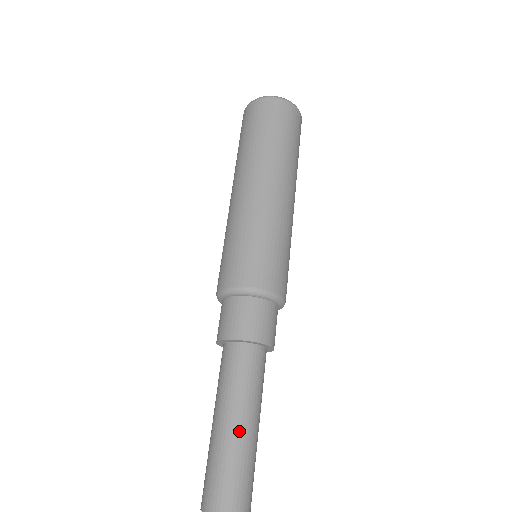
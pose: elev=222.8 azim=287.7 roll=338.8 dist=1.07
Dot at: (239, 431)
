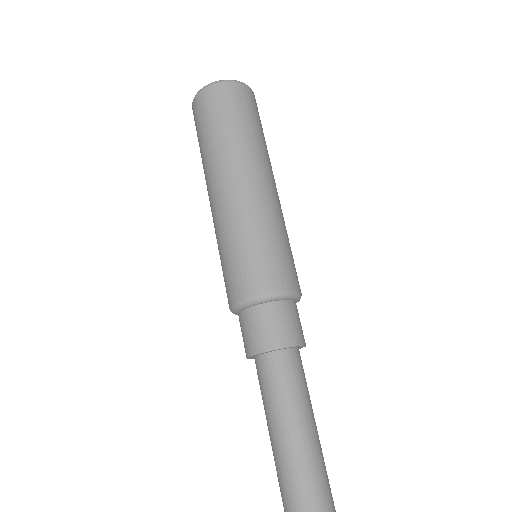
Dot at: (282, 444)
